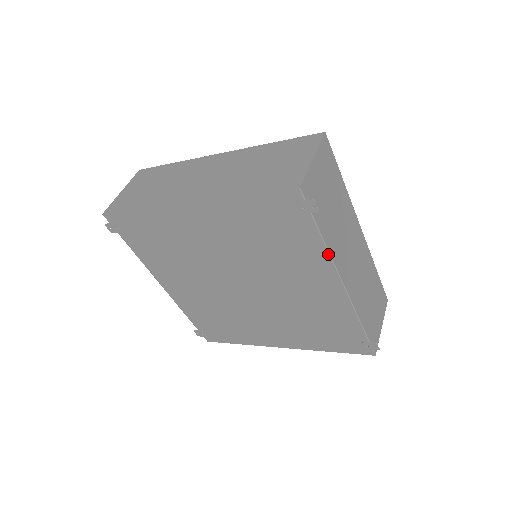
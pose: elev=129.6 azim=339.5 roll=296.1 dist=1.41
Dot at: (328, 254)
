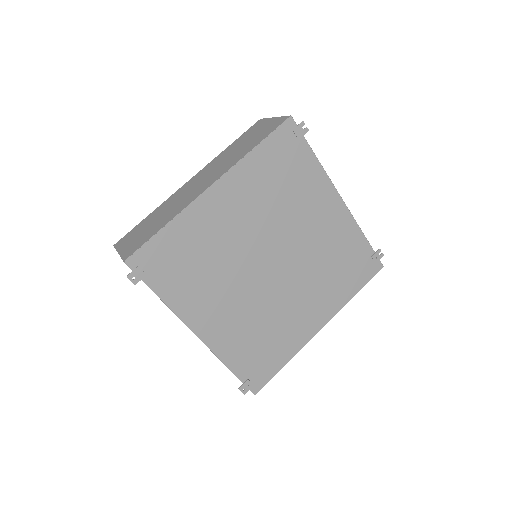
Dot at: (324, 171)
